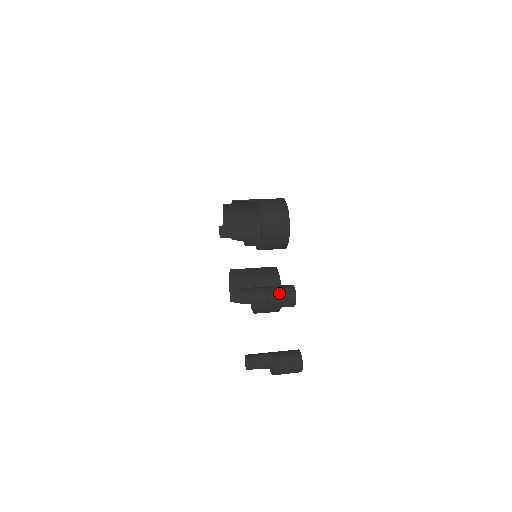
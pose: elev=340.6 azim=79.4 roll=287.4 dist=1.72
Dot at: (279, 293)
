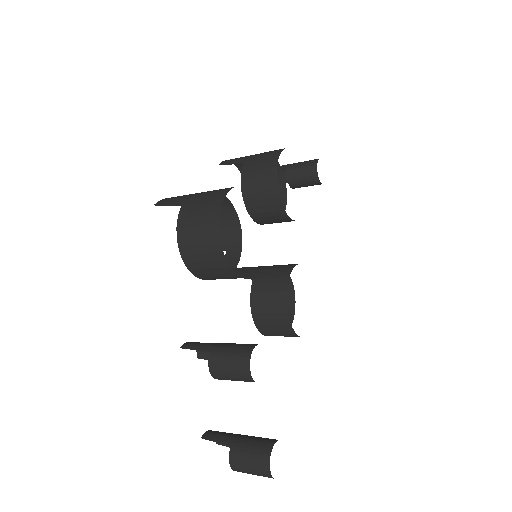
Dot at: (225, 365)
